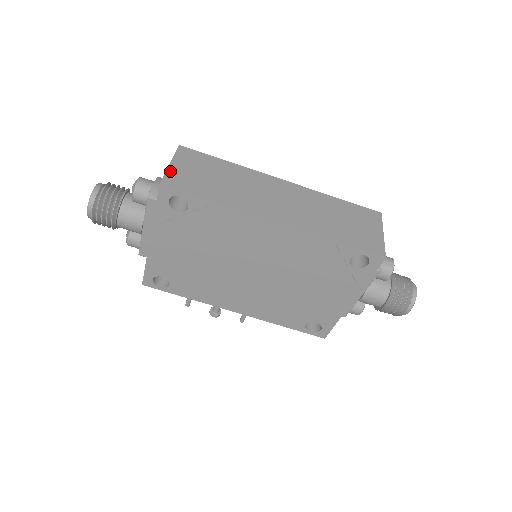
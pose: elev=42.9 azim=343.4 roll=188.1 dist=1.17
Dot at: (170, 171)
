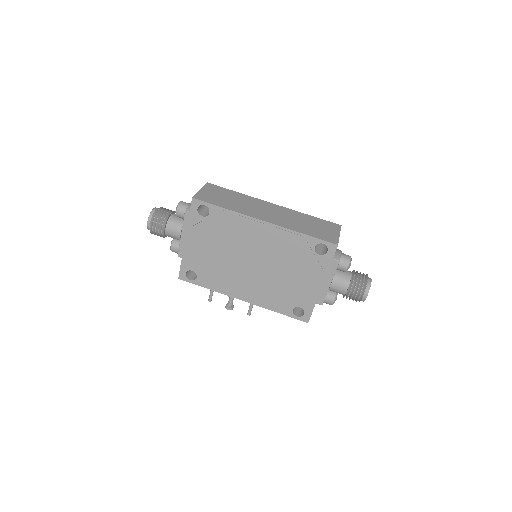
Dot at: (200, 193)
